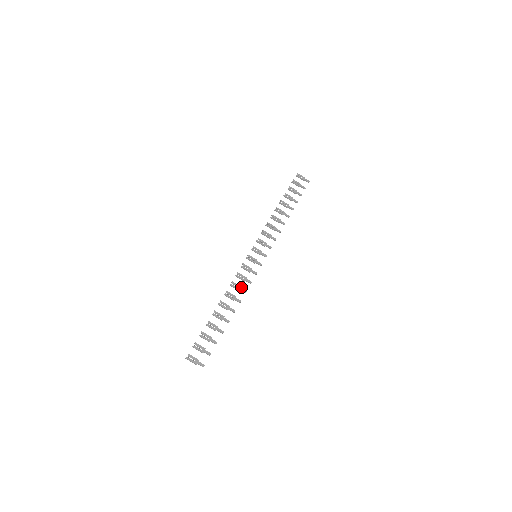
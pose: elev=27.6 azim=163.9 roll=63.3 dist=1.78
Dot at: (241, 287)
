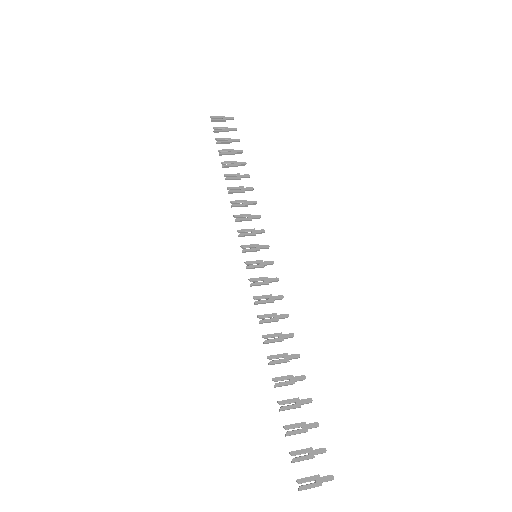
Dot at: (276, 314)
